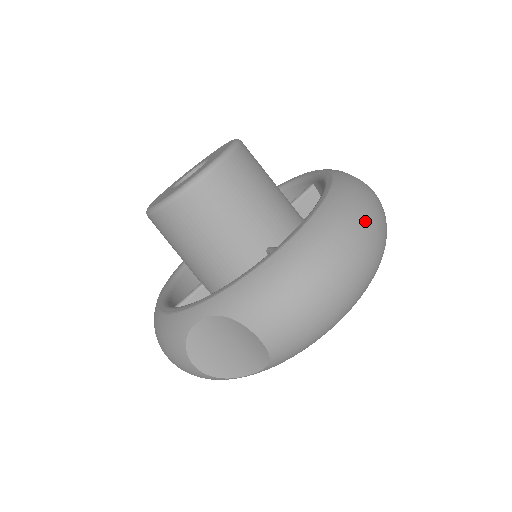
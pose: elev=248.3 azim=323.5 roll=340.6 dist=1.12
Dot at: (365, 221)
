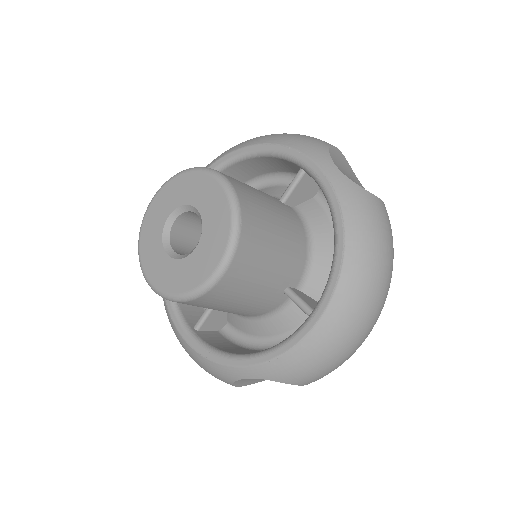
Dot at: (383, 269)
